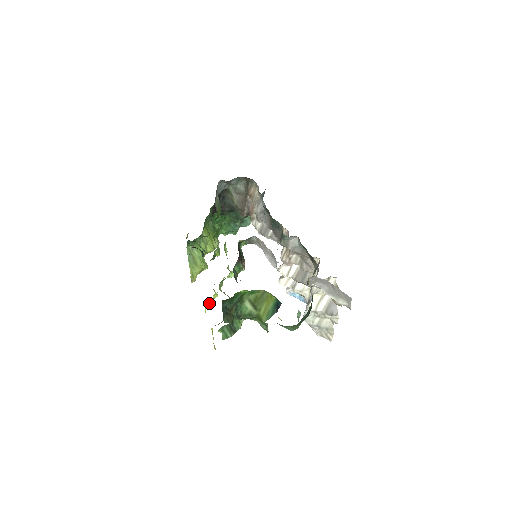
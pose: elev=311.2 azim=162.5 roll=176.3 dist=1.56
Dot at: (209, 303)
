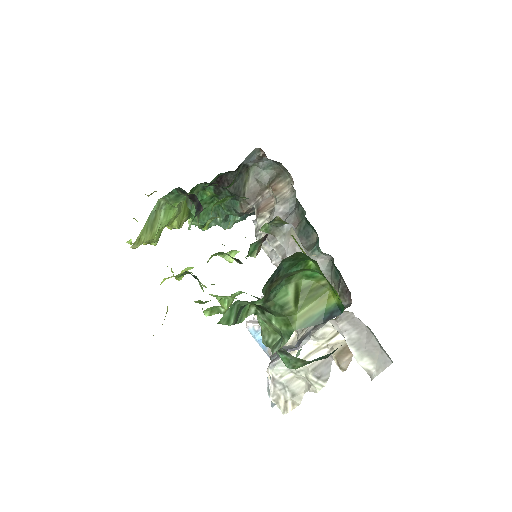
Dot at: occluded
